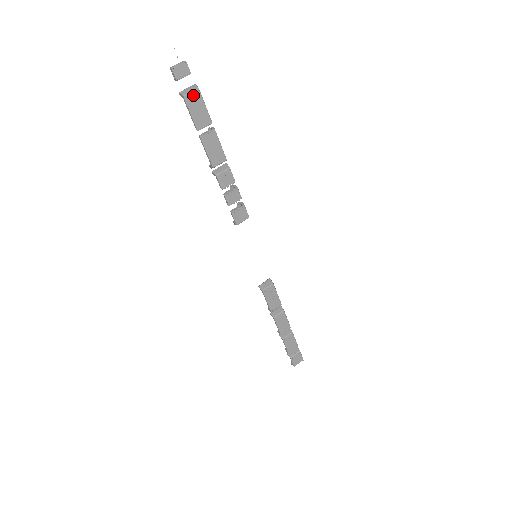
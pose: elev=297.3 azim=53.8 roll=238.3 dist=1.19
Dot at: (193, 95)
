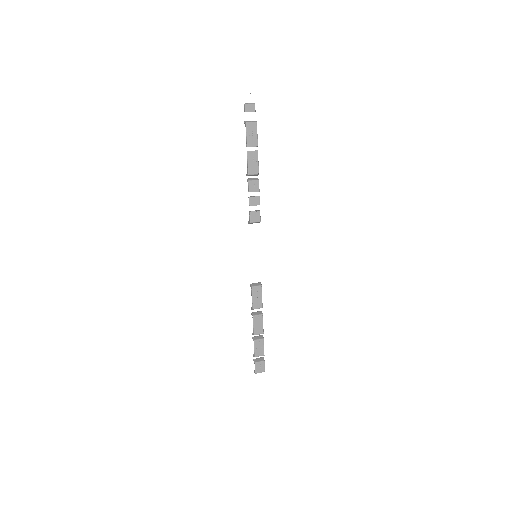
Dot at: (252, 124)
